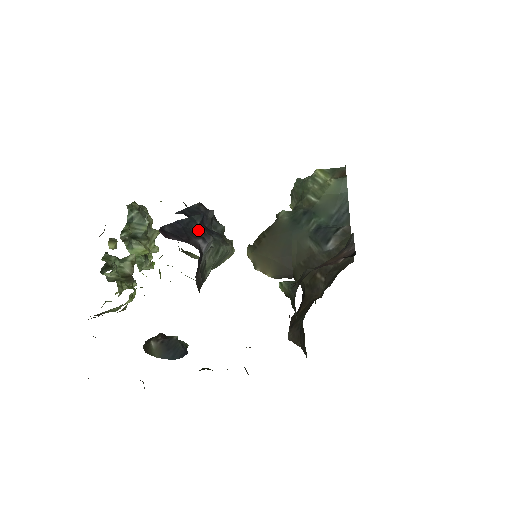
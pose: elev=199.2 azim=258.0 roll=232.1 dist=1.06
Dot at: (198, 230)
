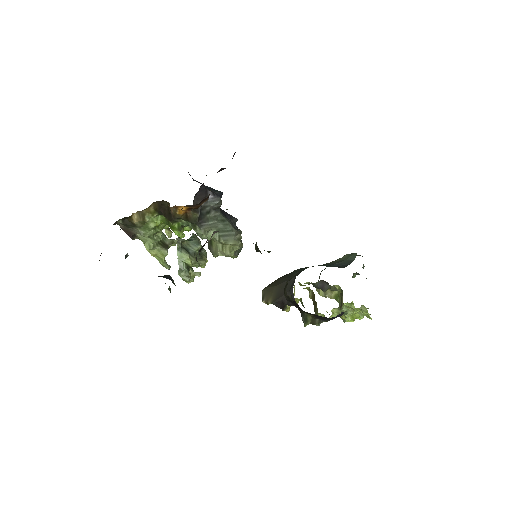
Dot at: (213, 192)
